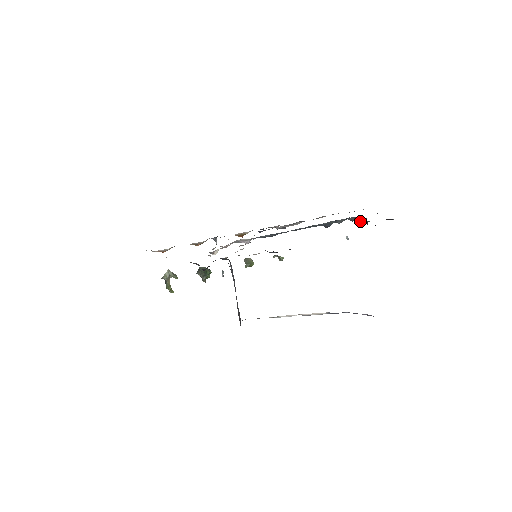
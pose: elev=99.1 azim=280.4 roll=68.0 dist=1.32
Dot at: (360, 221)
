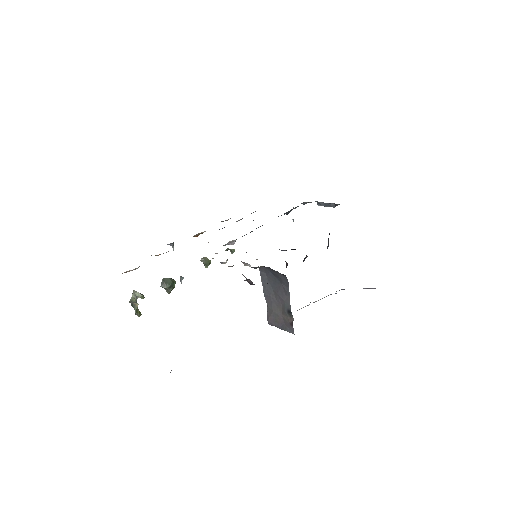
Dot at: (322, 205)
